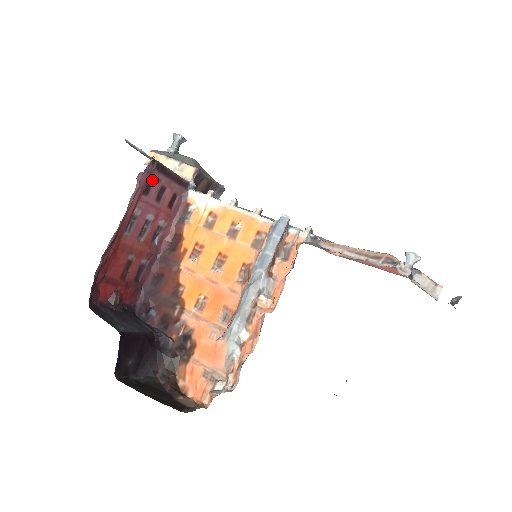
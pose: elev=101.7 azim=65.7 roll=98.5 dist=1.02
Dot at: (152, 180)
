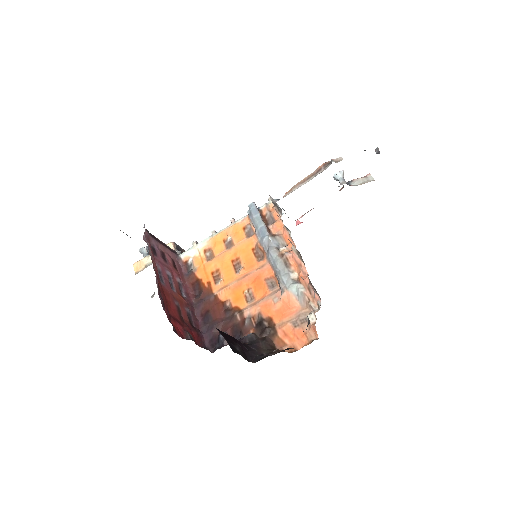
Dot at: (153, 246)
